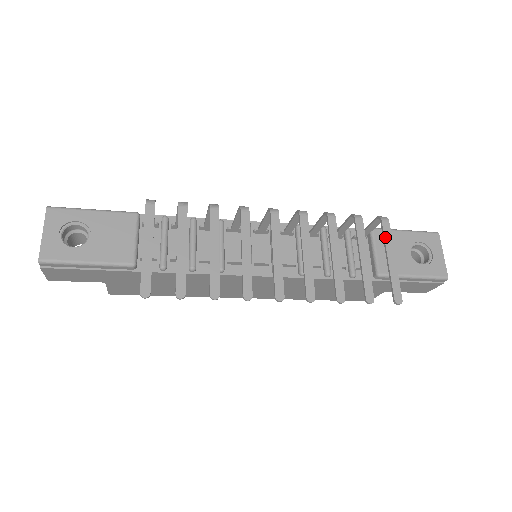
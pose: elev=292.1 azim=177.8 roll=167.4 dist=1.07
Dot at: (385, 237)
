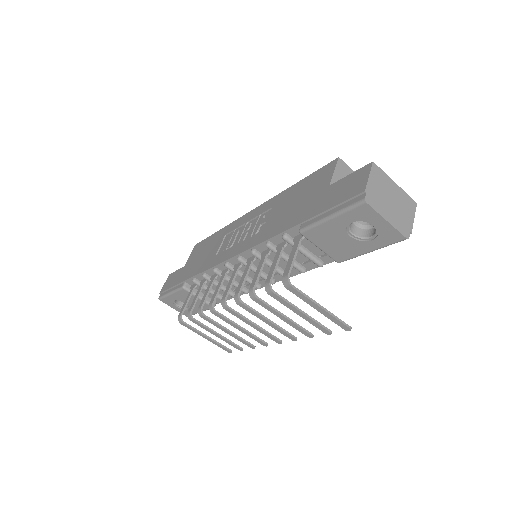
Dot at: (300, 298)
